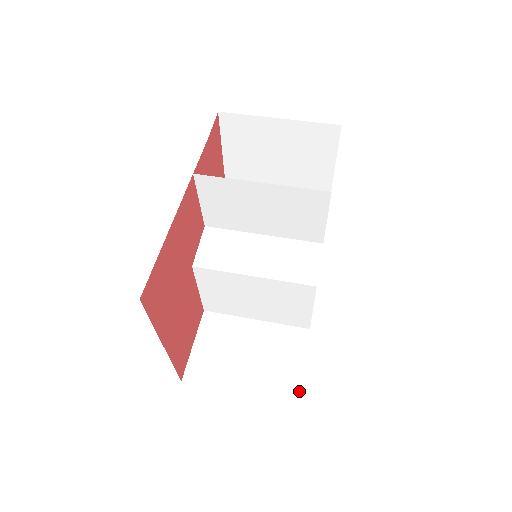
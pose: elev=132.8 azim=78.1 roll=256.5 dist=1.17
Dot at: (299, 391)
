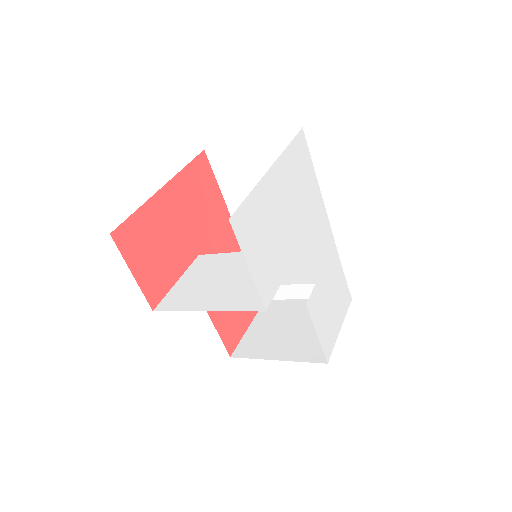
Dot at: occluded
